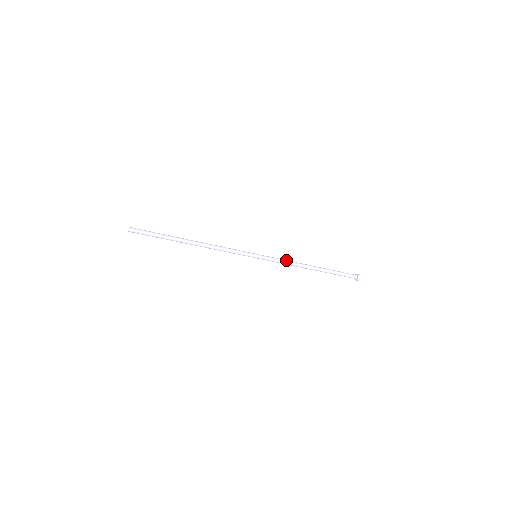
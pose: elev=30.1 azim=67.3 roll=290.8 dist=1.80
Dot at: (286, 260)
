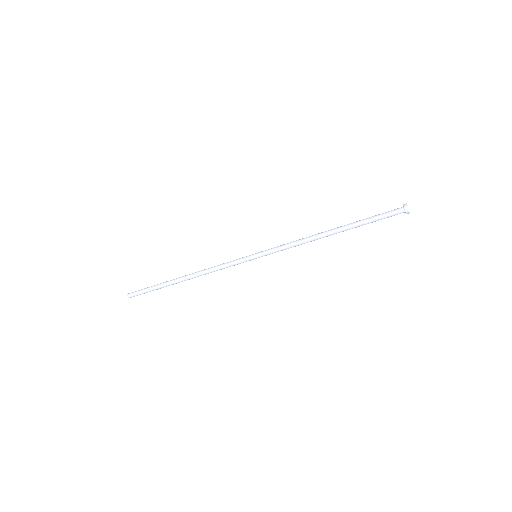
Dot at: (293, 242)
